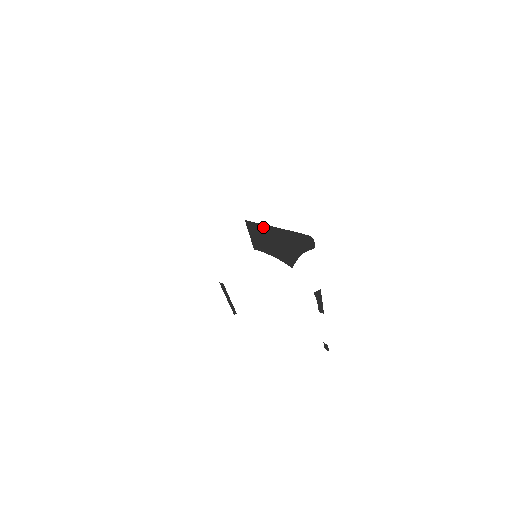
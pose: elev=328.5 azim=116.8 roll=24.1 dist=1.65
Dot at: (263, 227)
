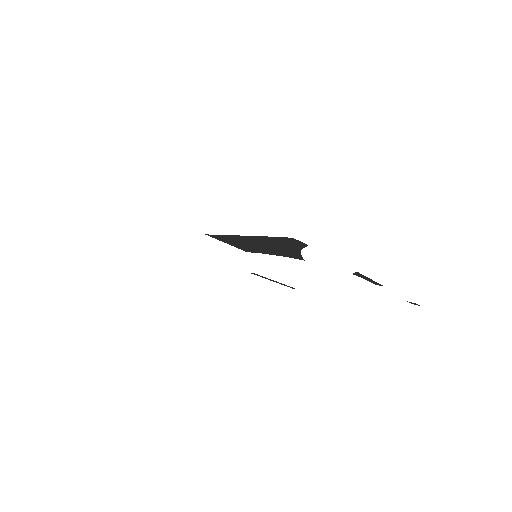
Dot at: (230, 237)
